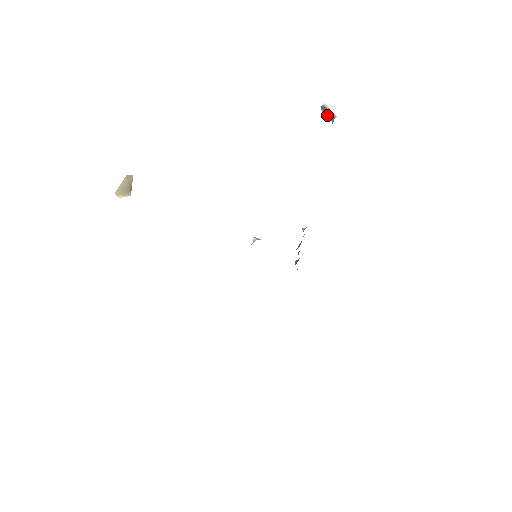
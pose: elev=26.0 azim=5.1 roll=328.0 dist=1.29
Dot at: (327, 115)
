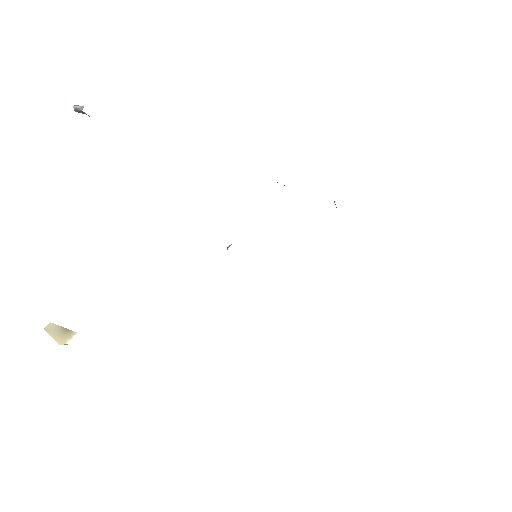
Dot at: occluded
